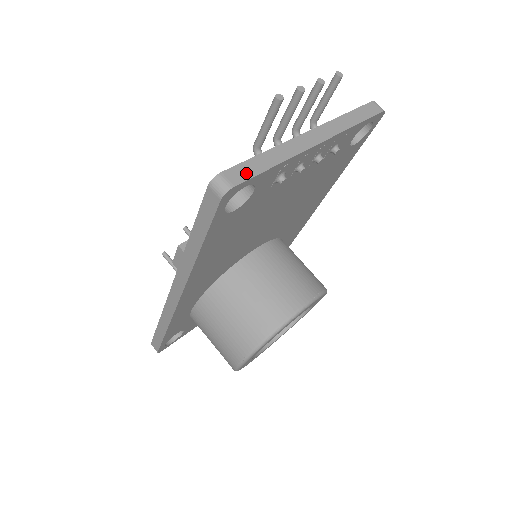
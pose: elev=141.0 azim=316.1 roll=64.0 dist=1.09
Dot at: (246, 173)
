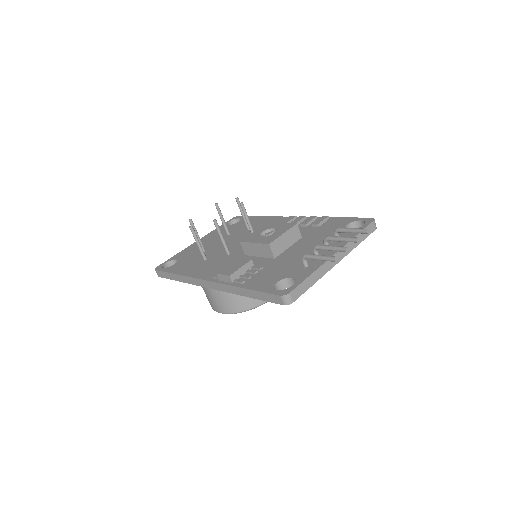
Dot at: (301, 291)
